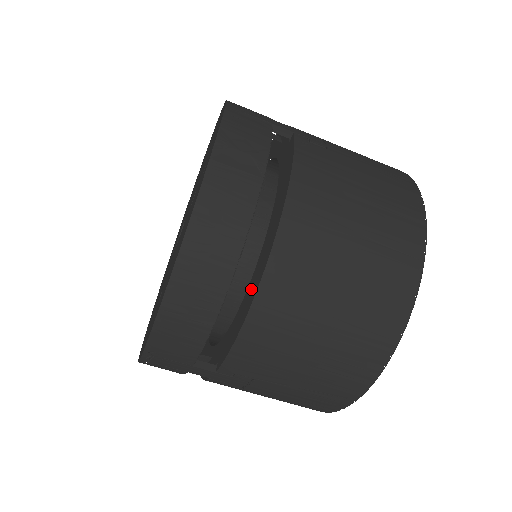
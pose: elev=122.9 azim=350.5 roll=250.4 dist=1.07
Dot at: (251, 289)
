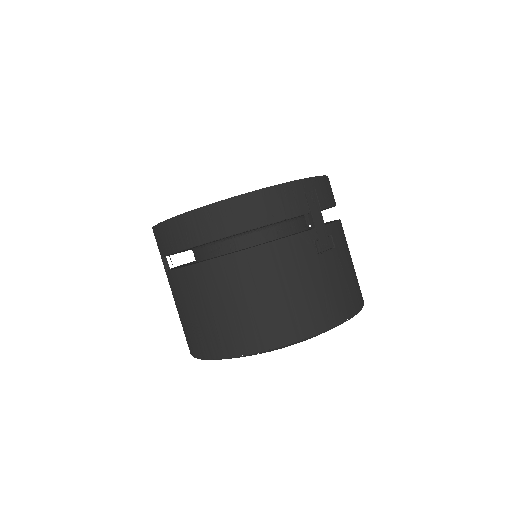
Dot at: (204, 260)
